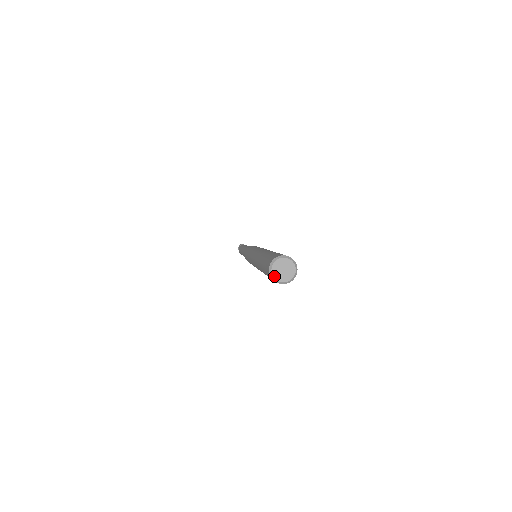
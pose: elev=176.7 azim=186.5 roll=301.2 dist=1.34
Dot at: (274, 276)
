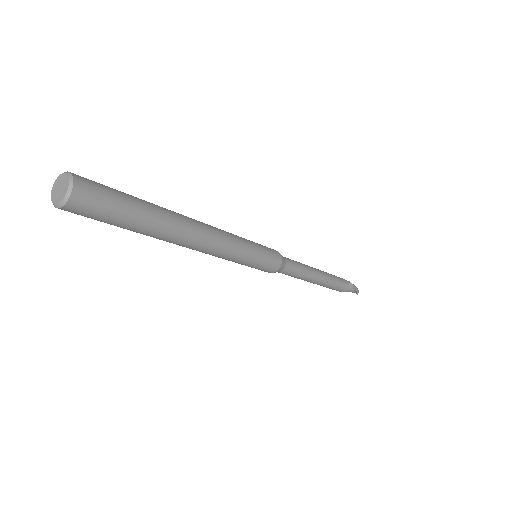
Dot at: (57, 203)
